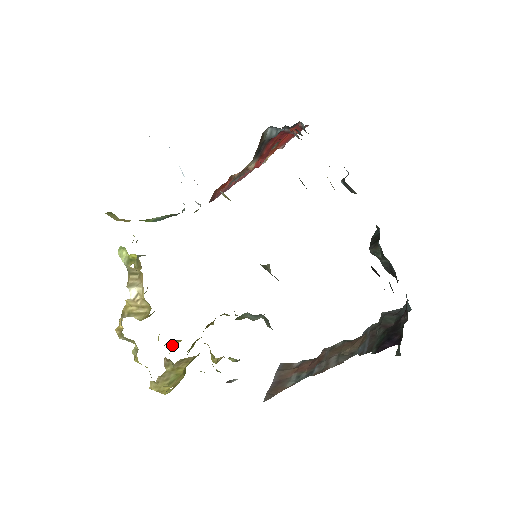
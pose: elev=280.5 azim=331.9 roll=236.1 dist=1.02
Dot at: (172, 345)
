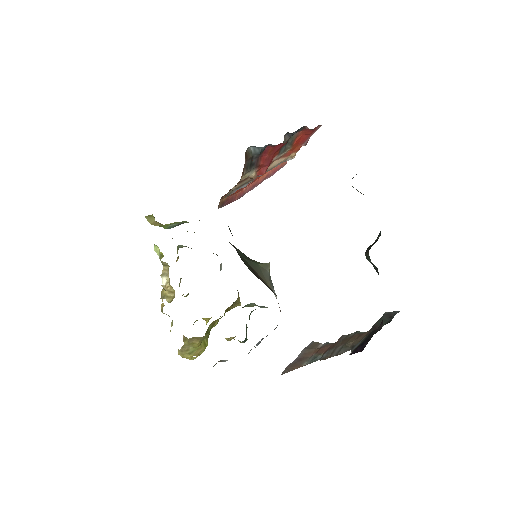
Dot at: (205, 320)
